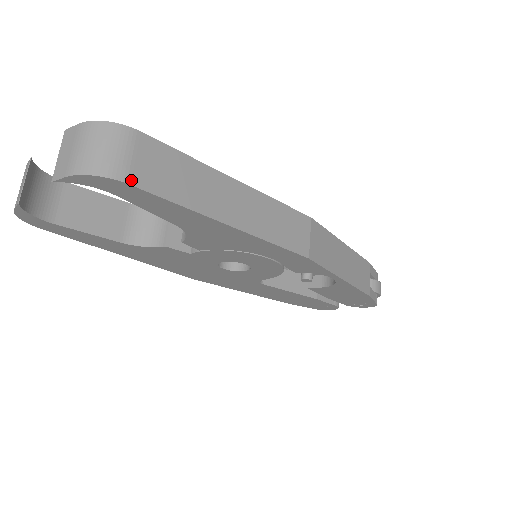
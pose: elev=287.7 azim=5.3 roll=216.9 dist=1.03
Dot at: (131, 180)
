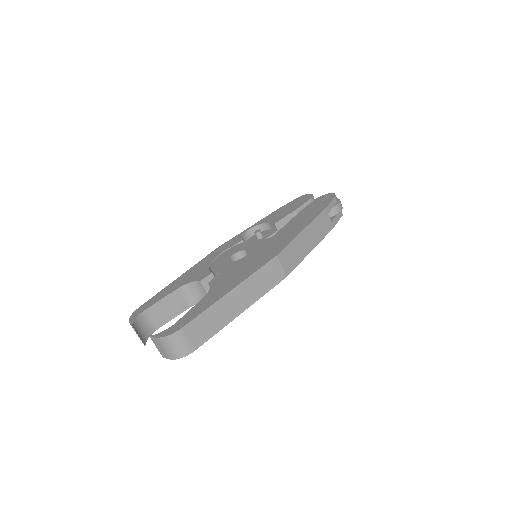
Dot at: (195, 348)
